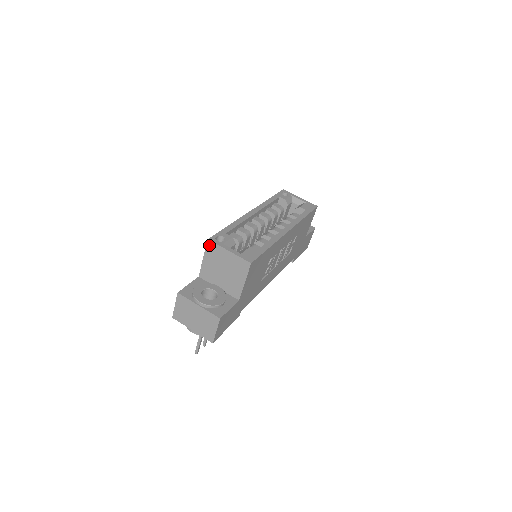
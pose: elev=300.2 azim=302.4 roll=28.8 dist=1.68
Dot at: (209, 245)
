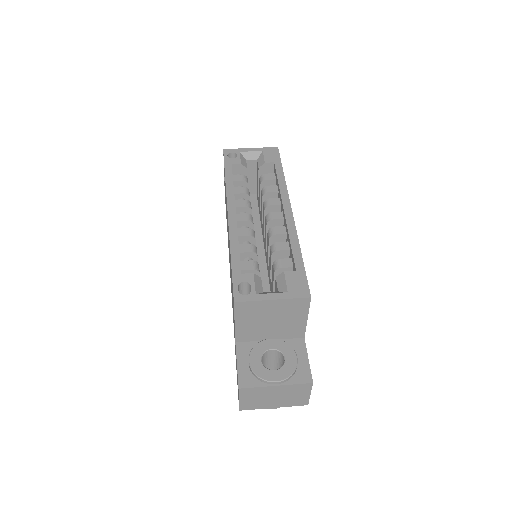
Dot at: (239, 307)
